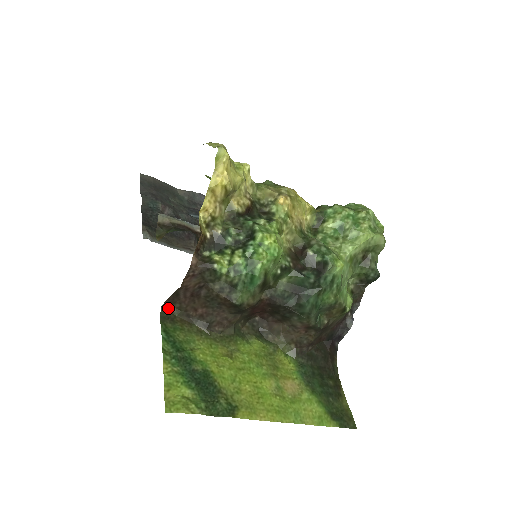
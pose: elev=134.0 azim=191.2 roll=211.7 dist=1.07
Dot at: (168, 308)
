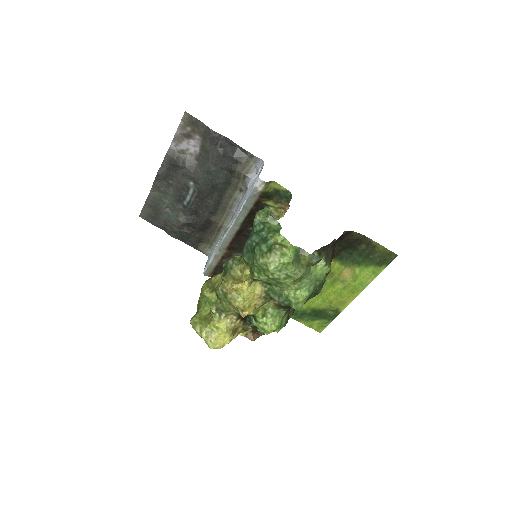
Dot at: occluded
